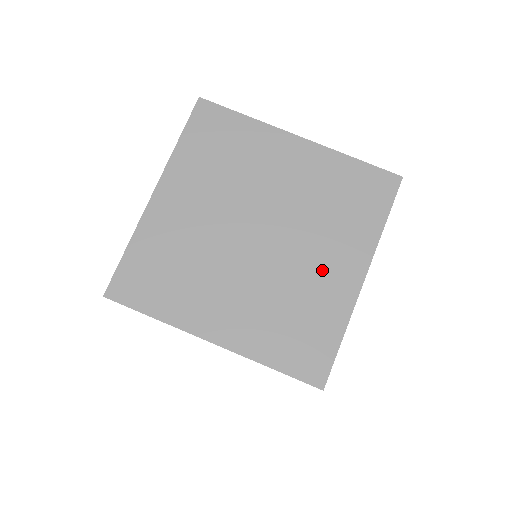
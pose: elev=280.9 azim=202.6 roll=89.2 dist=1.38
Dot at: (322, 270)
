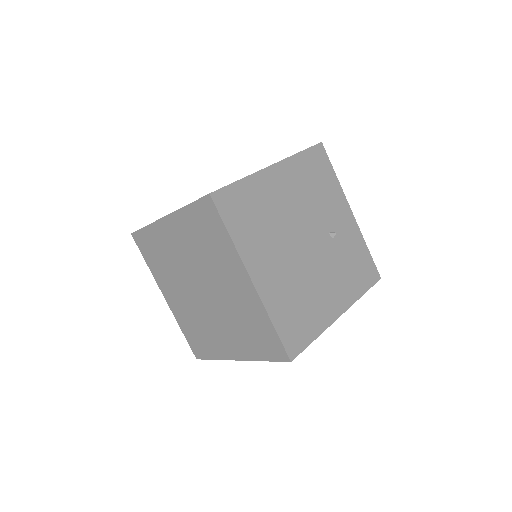
Dot at: (234, 290)
